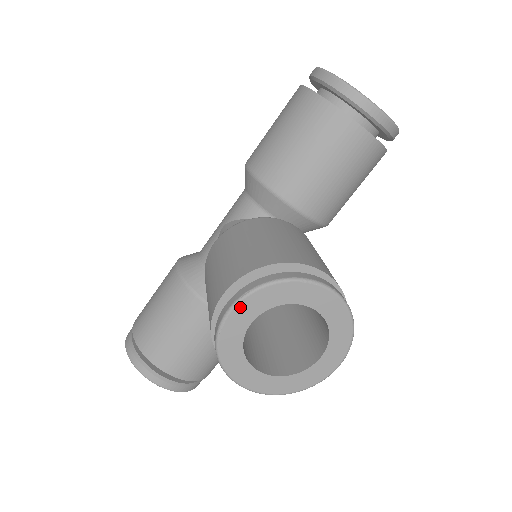
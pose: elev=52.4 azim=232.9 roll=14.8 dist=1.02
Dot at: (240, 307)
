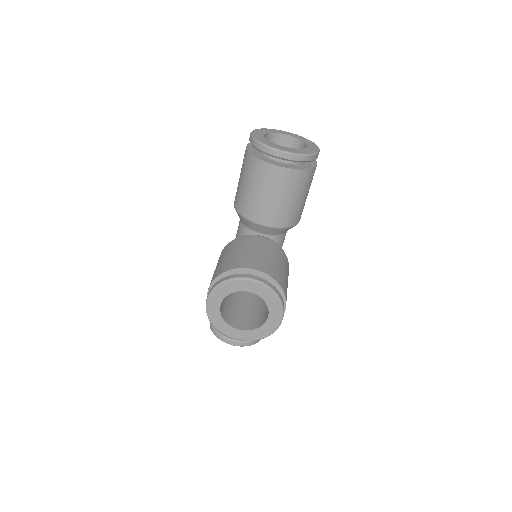
Dot at: (210, 299)
